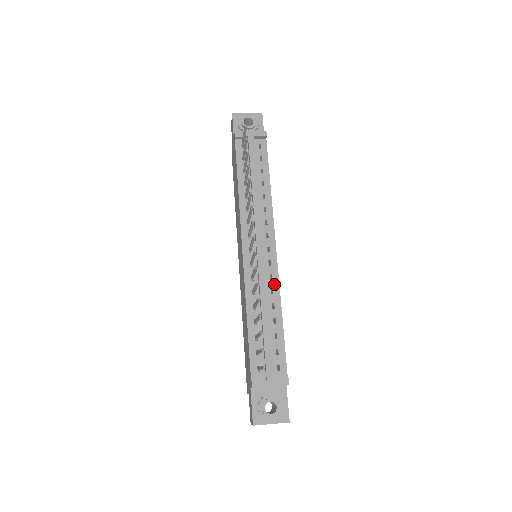
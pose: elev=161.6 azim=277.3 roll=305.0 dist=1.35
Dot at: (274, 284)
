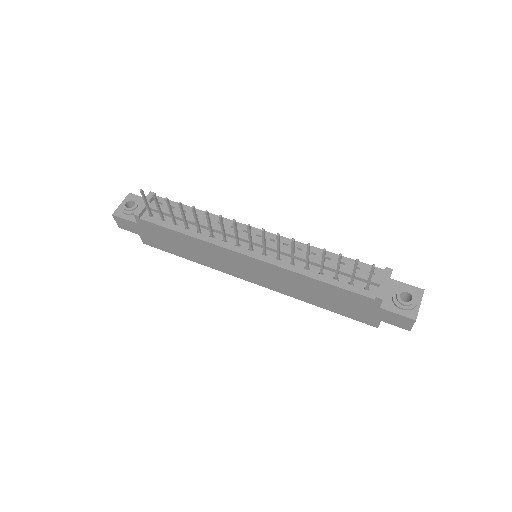
Dot at: occluded
